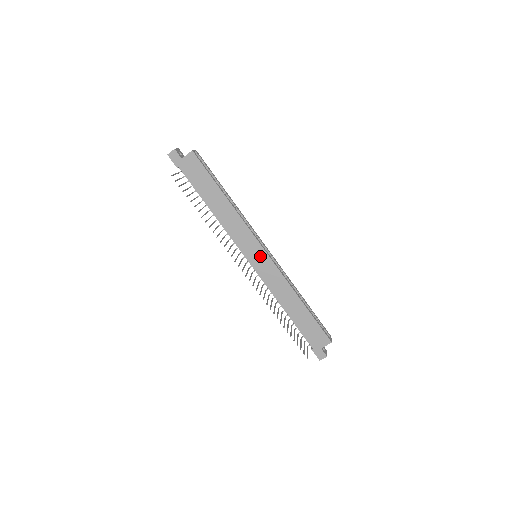
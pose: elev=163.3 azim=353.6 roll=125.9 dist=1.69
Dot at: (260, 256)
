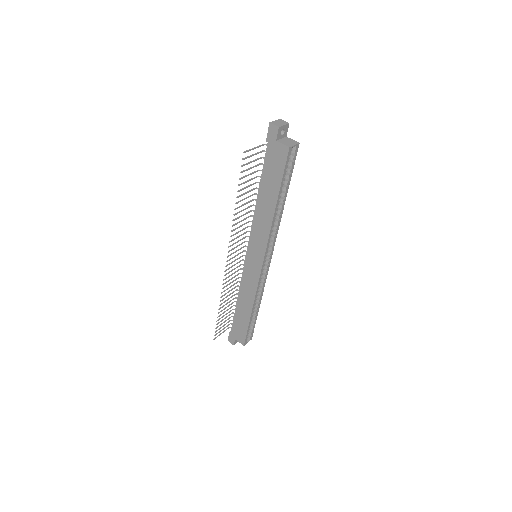
Dot at: (256, 262)
